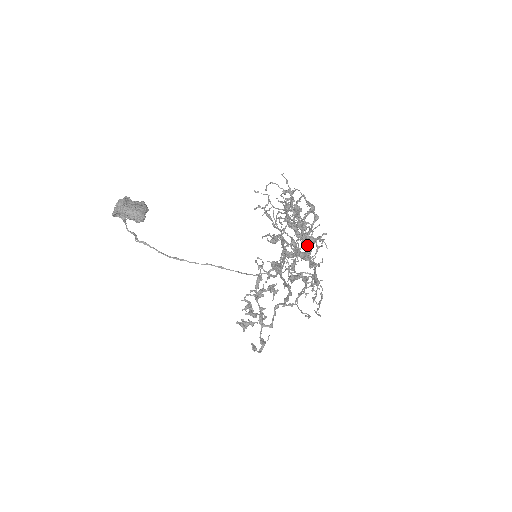
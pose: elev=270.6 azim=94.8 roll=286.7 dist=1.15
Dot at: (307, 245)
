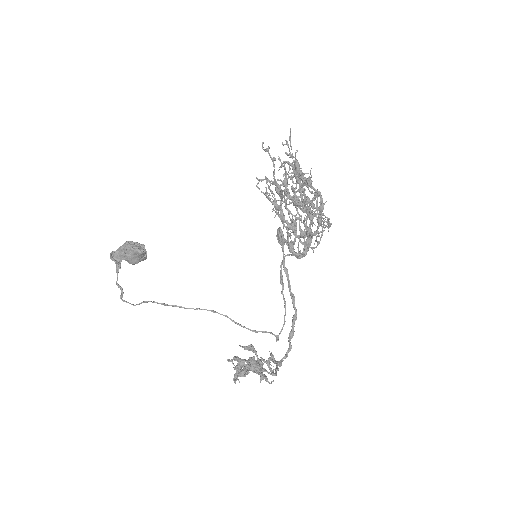
Dot at: occluded
